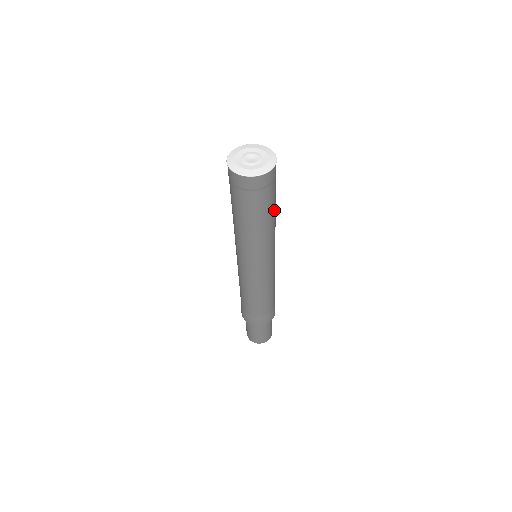
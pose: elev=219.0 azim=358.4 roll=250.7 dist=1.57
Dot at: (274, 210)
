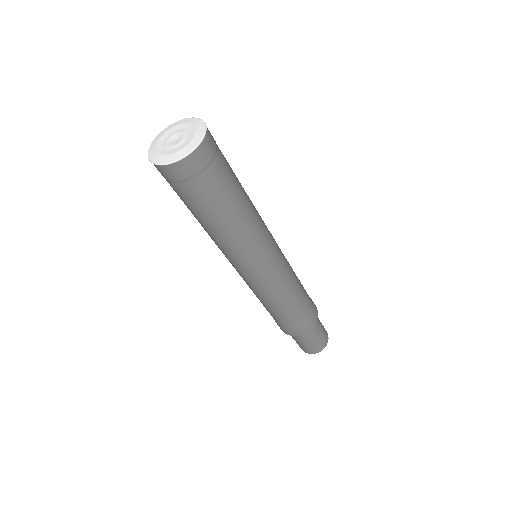
Dot at: (228, 209)
